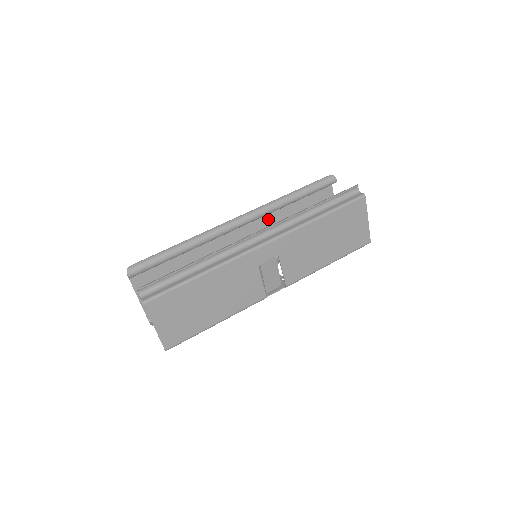
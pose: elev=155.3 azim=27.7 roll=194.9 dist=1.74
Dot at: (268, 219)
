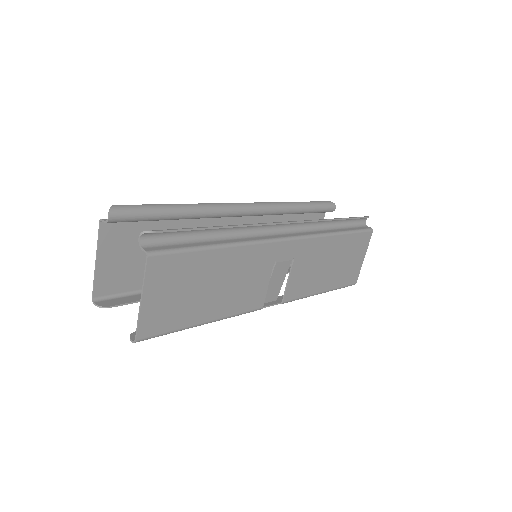
Dot at: (266, 222)
